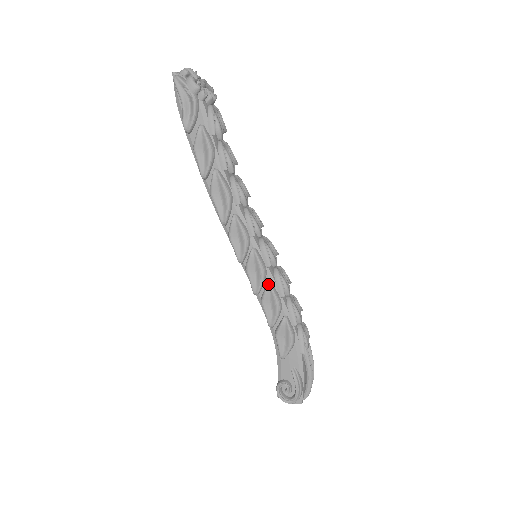
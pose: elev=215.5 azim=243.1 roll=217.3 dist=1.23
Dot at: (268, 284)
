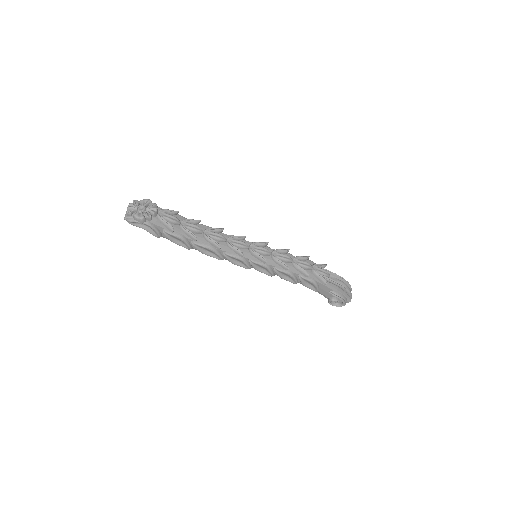
Dot at: (274, 269)
